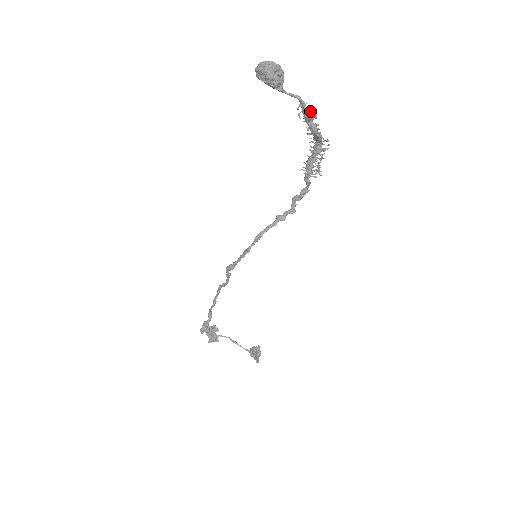
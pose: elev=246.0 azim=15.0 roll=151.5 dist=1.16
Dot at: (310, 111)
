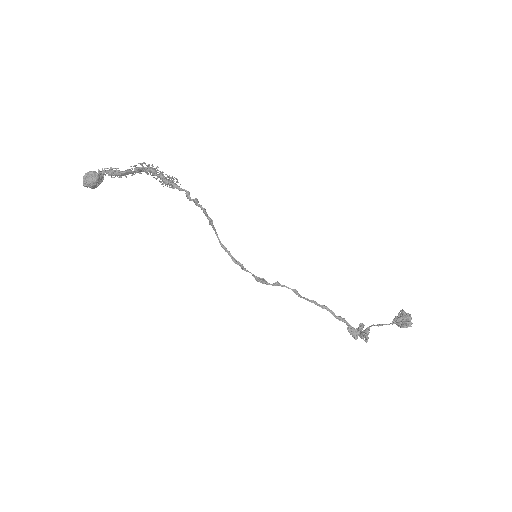
Dot at: (98, 174)
